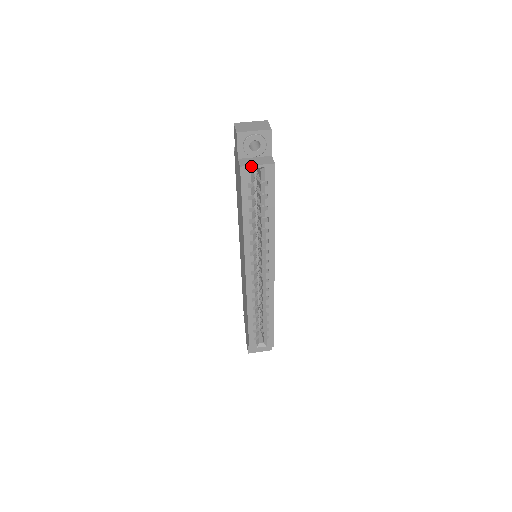
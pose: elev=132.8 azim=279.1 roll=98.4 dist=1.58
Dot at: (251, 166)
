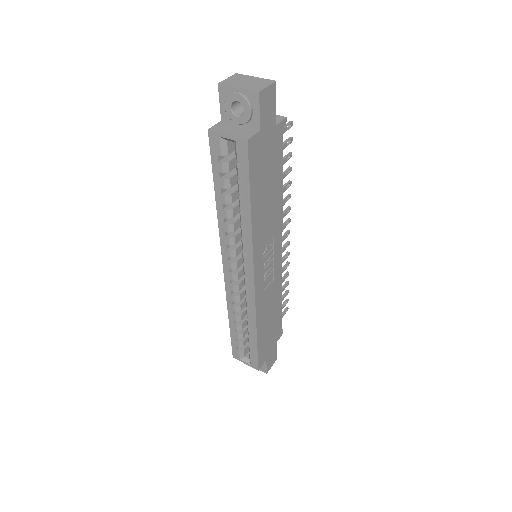
Dot at: (220, 133)
